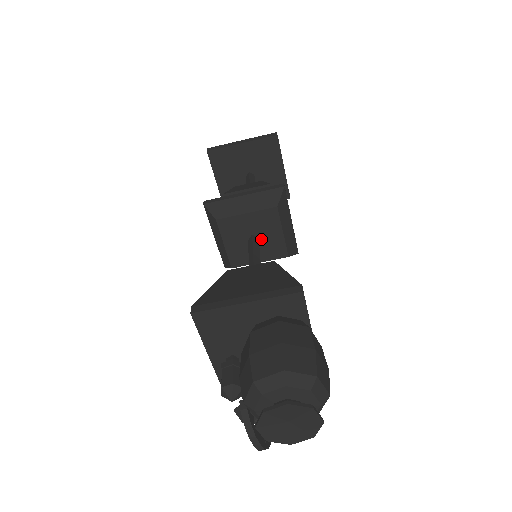
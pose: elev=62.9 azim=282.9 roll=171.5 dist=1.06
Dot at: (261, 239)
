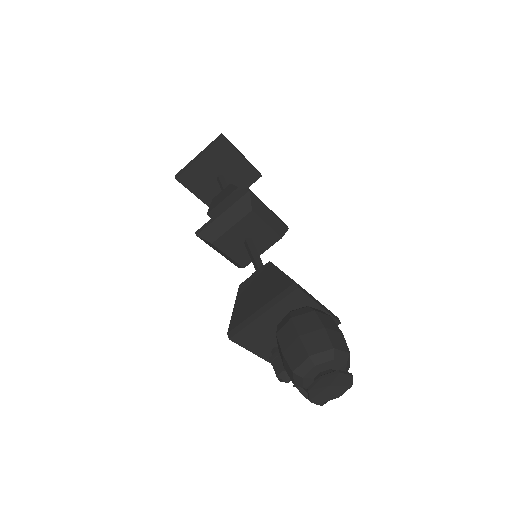
Dot at: (253, 238)
